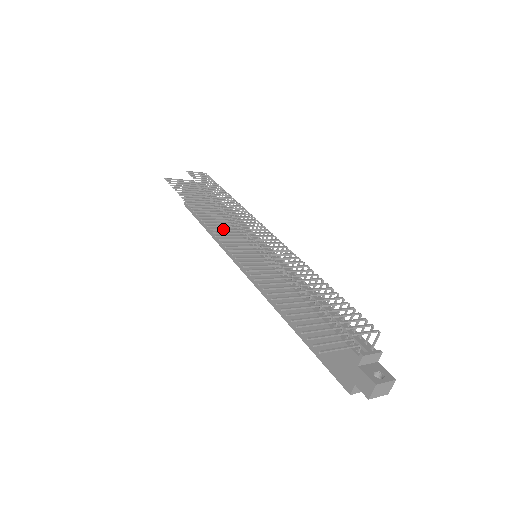
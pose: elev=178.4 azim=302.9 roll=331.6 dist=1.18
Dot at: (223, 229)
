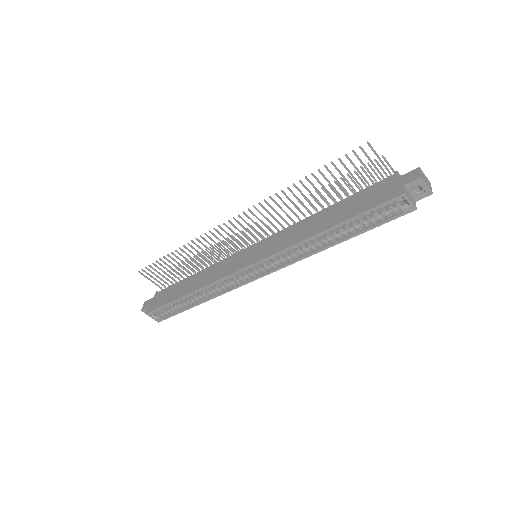
Dot at: (223, 236)
